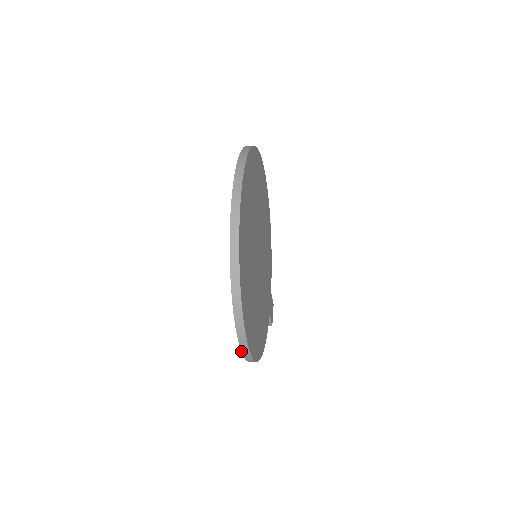
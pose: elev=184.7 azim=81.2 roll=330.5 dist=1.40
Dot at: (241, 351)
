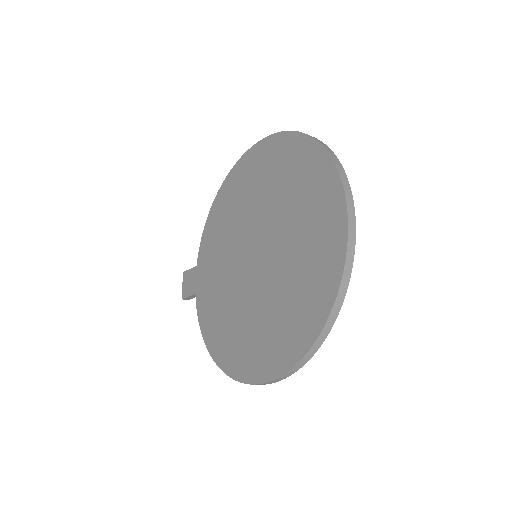
Dot at: (258, 384)
